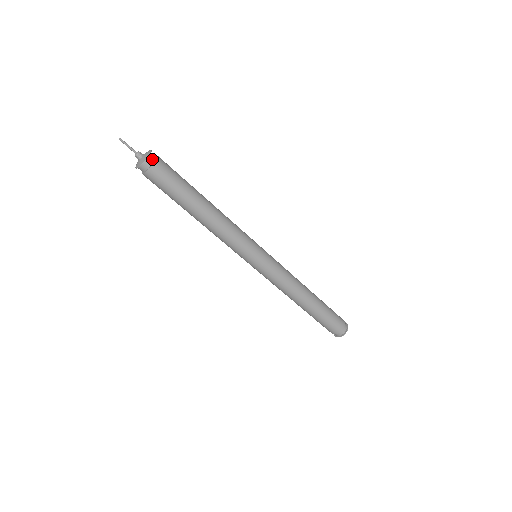
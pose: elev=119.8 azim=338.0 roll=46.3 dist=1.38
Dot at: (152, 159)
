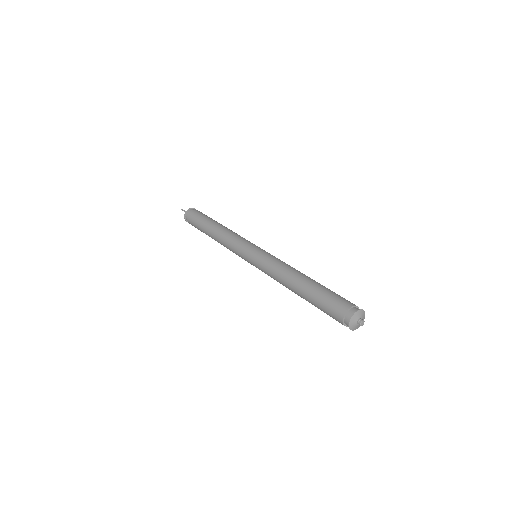
Dot at: (193, 210)
